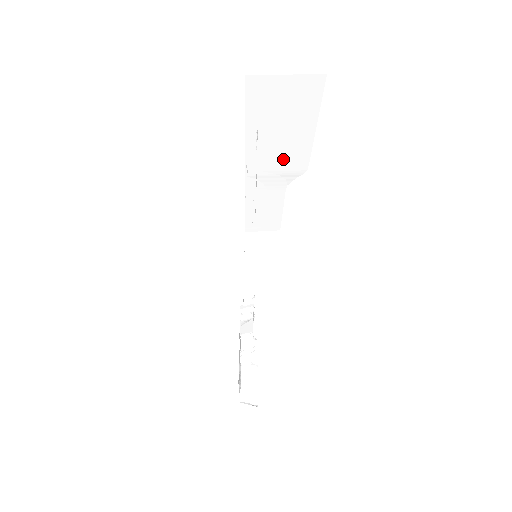
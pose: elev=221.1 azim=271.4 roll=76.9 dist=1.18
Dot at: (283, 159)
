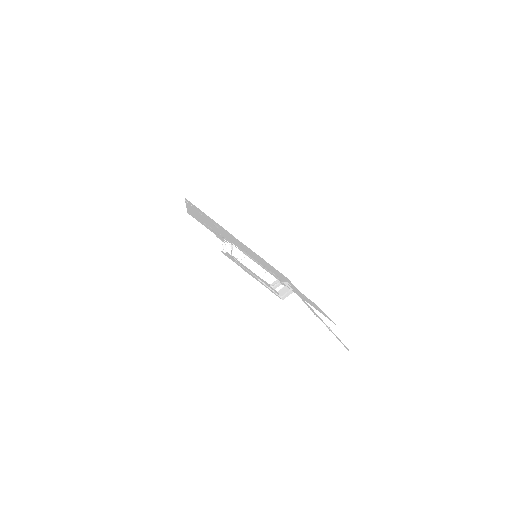
Dot at: (248, 223)
